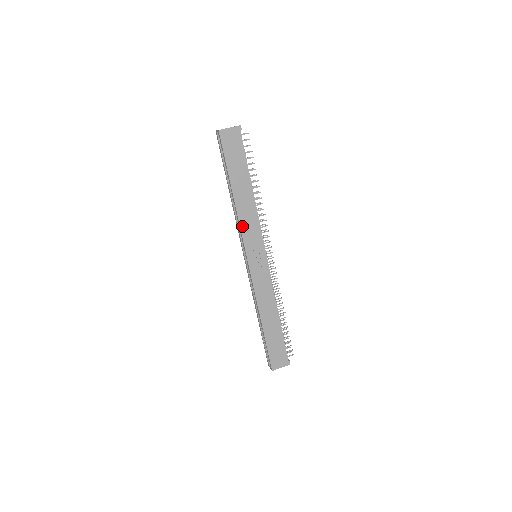
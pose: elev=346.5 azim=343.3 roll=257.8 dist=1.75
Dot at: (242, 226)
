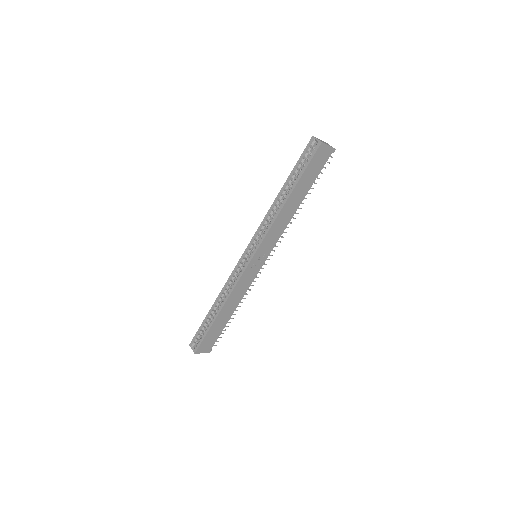
Dot at: (271, 229)
